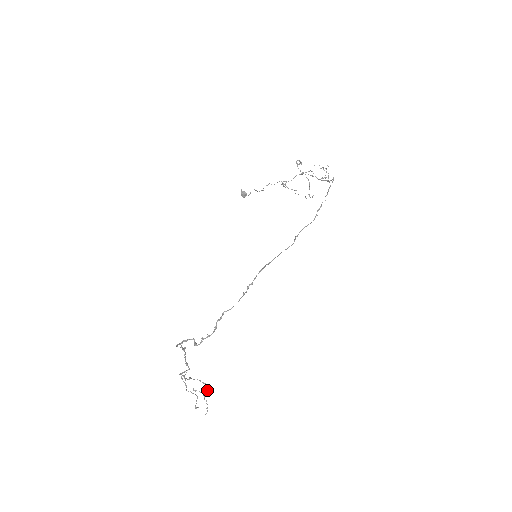
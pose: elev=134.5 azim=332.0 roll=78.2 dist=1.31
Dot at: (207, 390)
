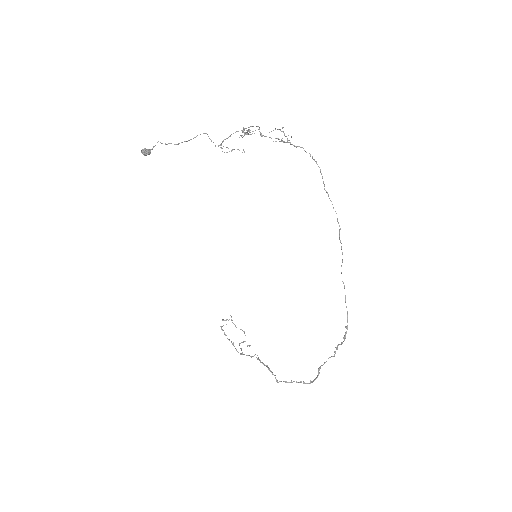
Dot at: occluded
